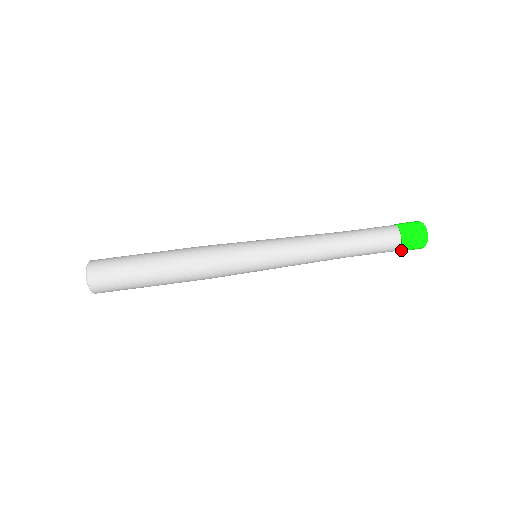
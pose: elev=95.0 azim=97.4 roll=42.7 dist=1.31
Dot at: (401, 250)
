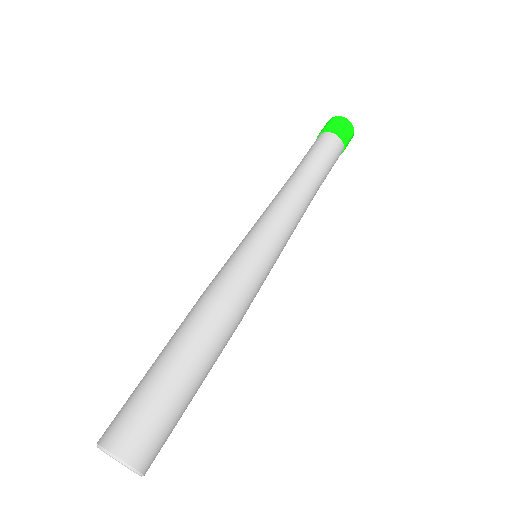
Dot at: (343, 140)
